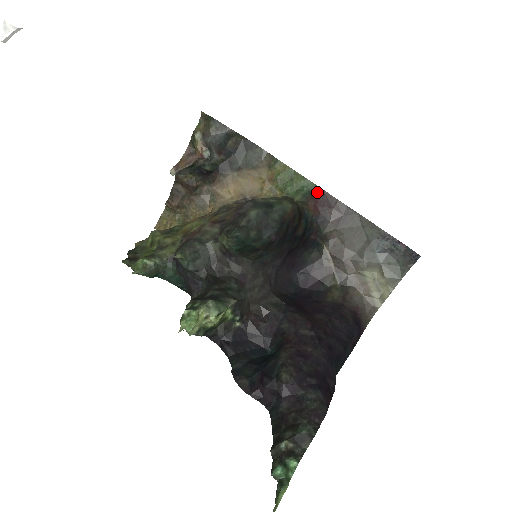
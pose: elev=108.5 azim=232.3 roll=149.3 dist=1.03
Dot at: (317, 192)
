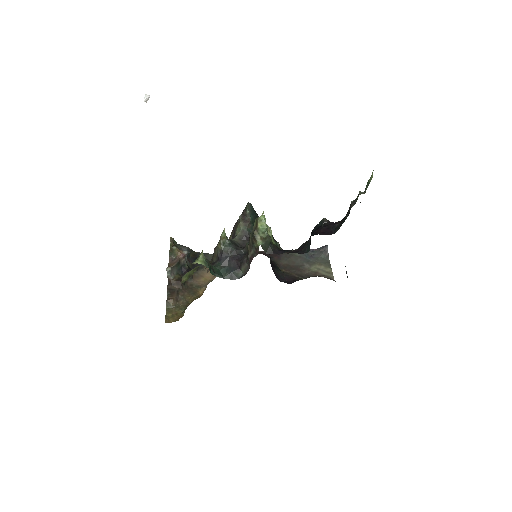
Dot at: occluded
